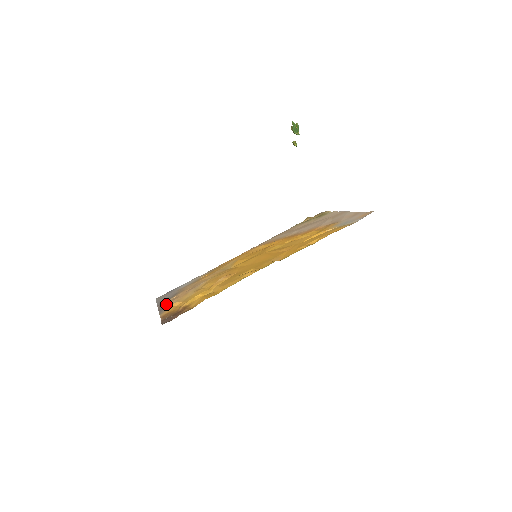
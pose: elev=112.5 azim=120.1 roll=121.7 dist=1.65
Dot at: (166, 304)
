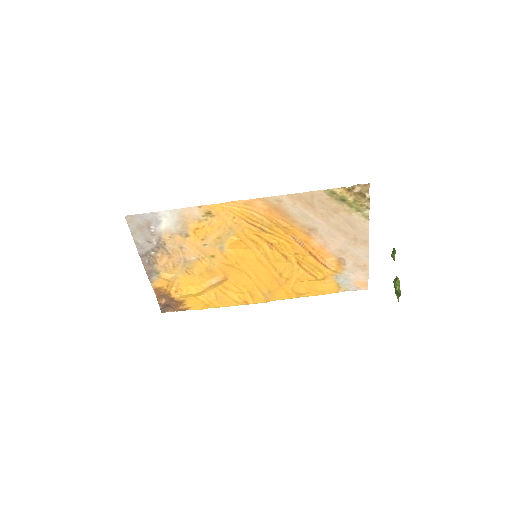
Dot at: (152, 265)
